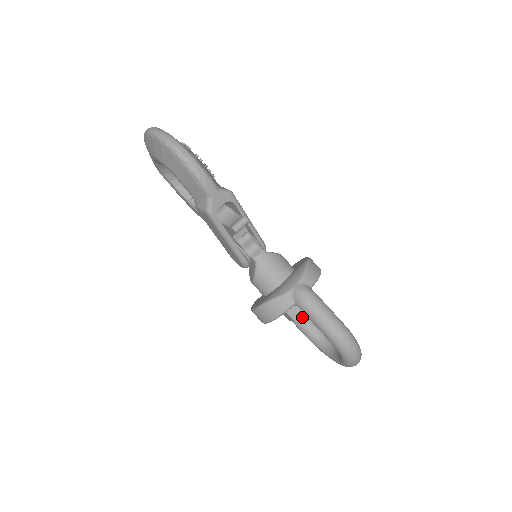
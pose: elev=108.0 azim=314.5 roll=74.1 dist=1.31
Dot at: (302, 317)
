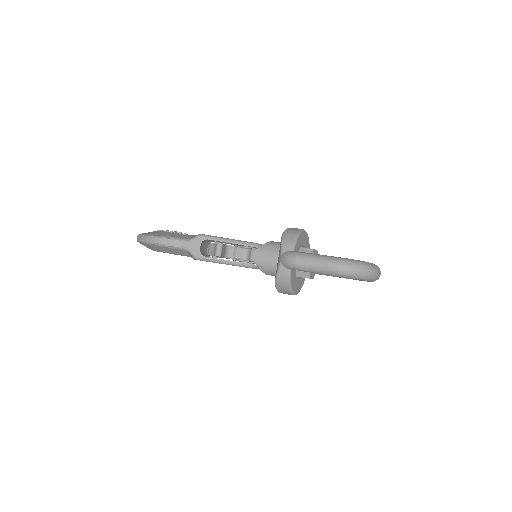
Dot at: occluded
